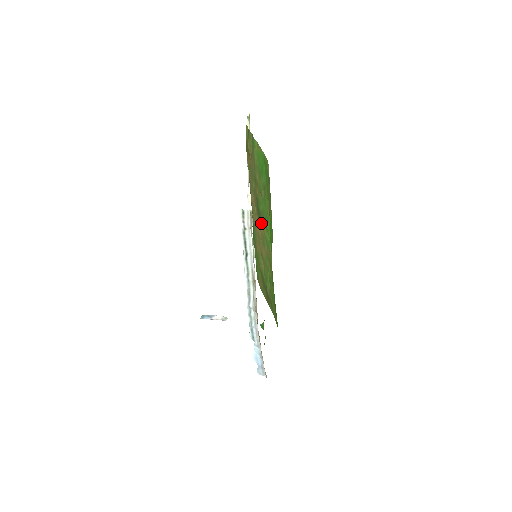
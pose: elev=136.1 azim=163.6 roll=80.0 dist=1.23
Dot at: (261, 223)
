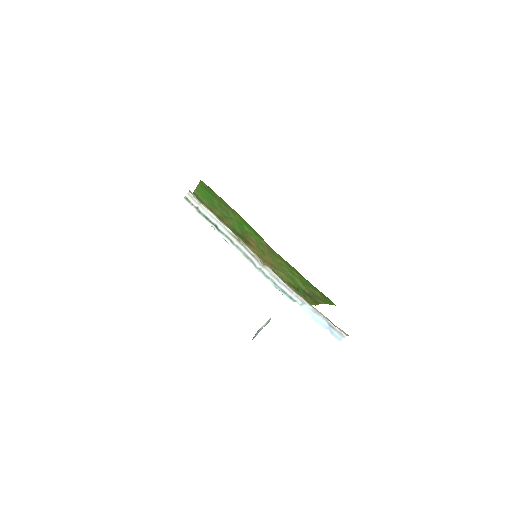
Dot at: (248, 241)
